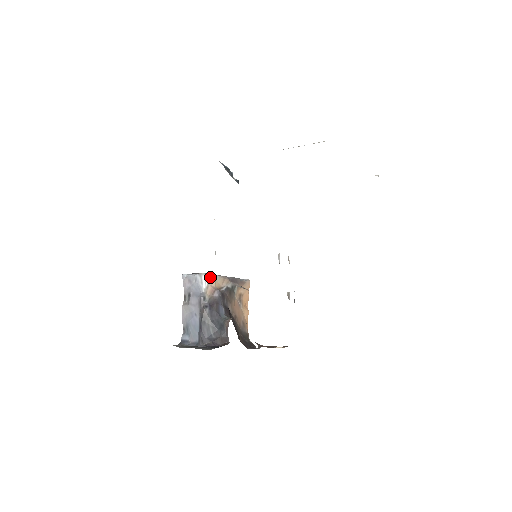
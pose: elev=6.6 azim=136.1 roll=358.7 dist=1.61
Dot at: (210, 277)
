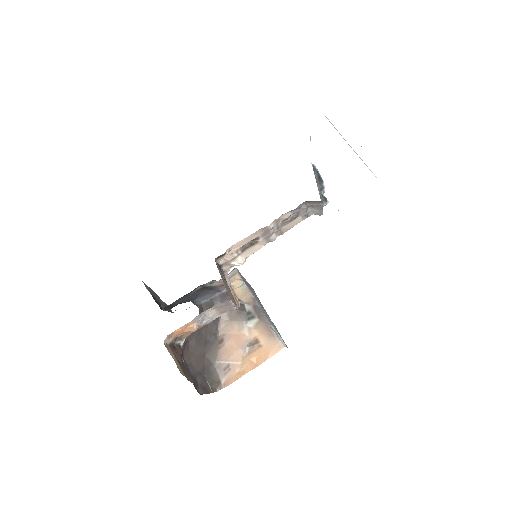
Dot at: (236, 274)
